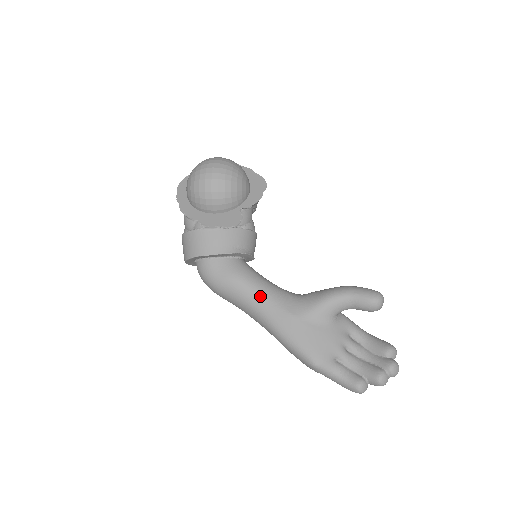
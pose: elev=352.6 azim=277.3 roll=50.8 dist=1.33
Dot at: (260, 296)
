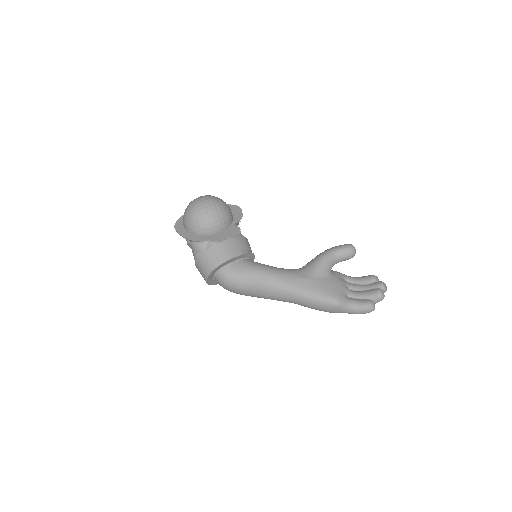
Dot at: (277, 275)
